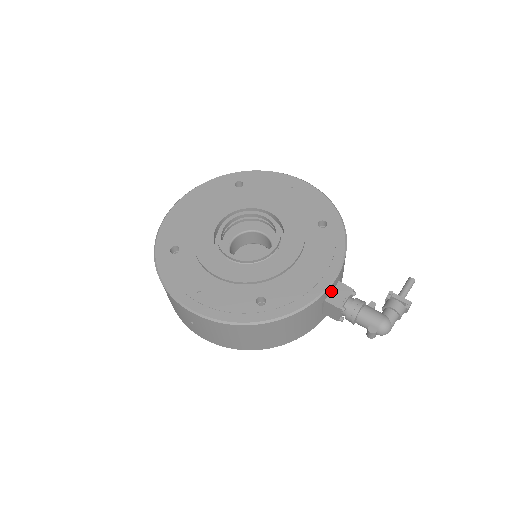
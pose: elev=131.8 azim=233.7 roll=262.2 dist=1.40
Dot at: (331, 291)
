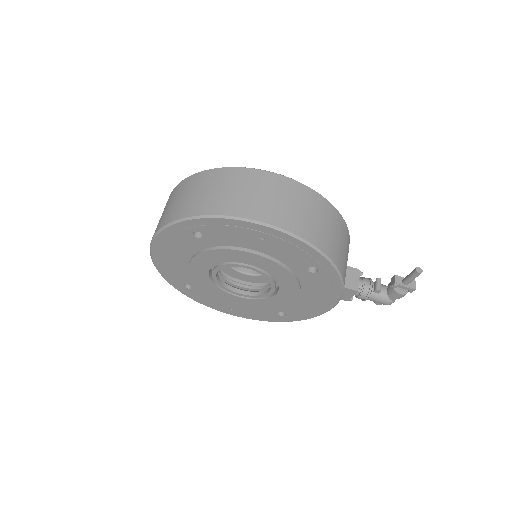
Dot at: occluded
